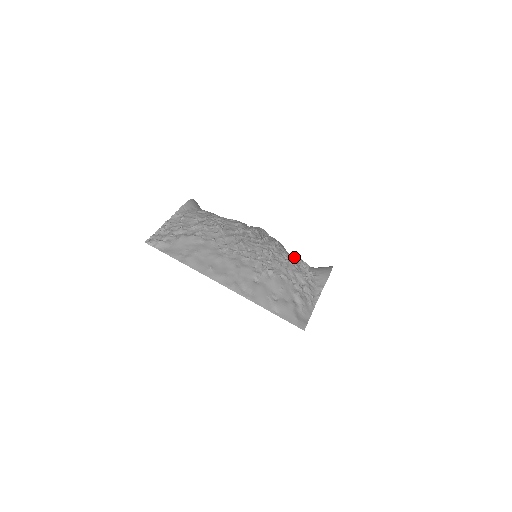
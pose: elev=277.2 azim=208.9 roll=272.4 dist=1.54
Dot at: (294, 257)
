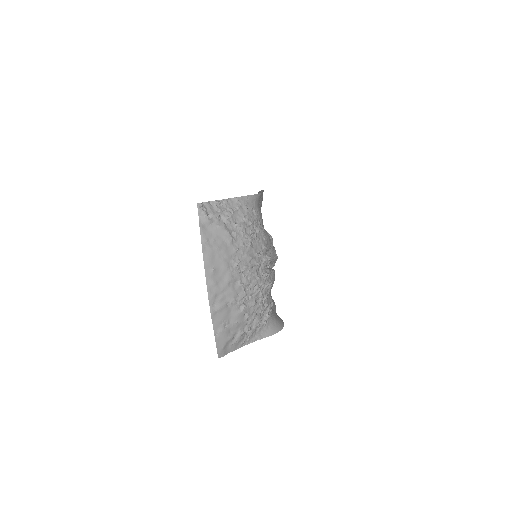
Dot at: (270, 300)
